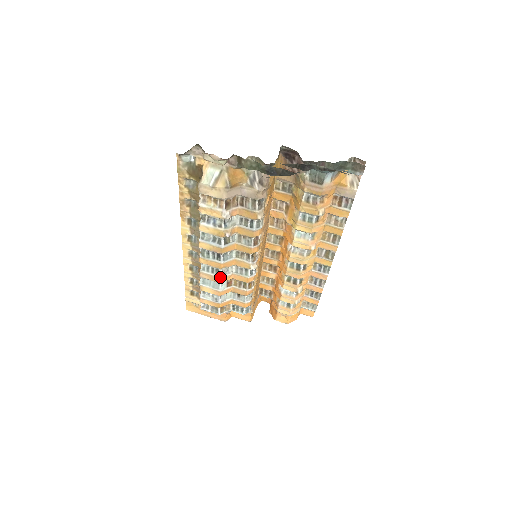
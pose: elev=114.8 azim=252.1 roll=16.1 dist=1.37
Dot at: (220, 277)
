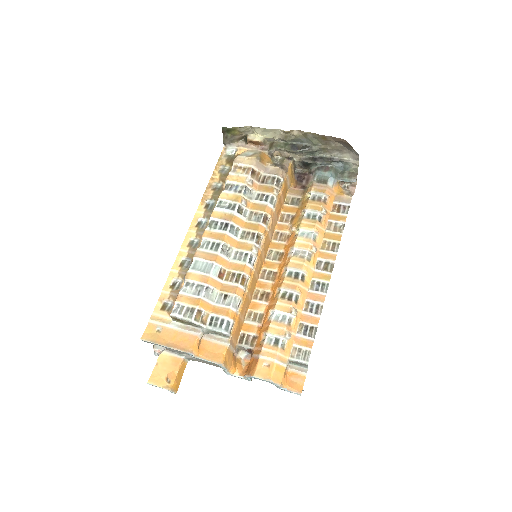
Dot at: (218, 254)
